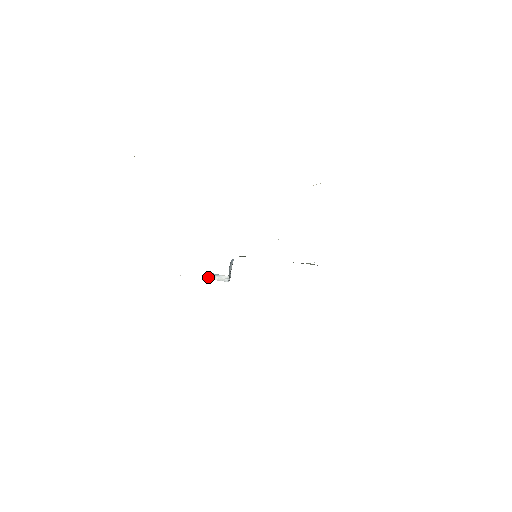
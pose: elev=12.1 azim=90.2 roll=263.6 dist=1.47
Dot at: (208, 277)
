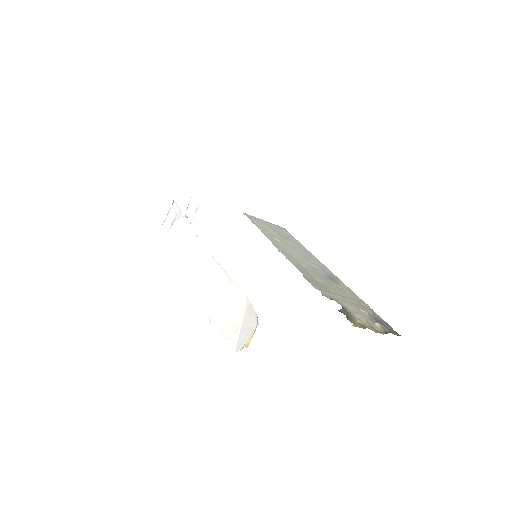
Dot at: (186, 217)
